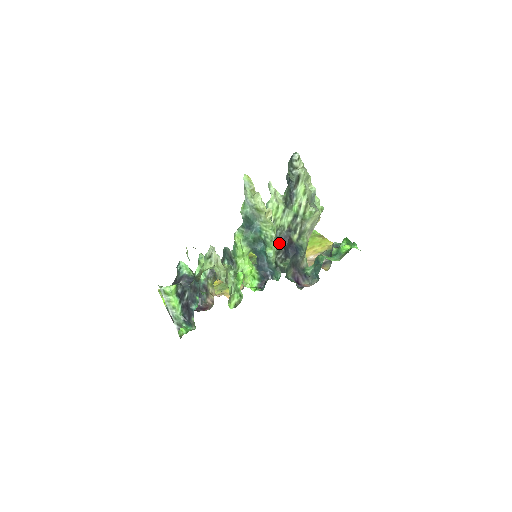
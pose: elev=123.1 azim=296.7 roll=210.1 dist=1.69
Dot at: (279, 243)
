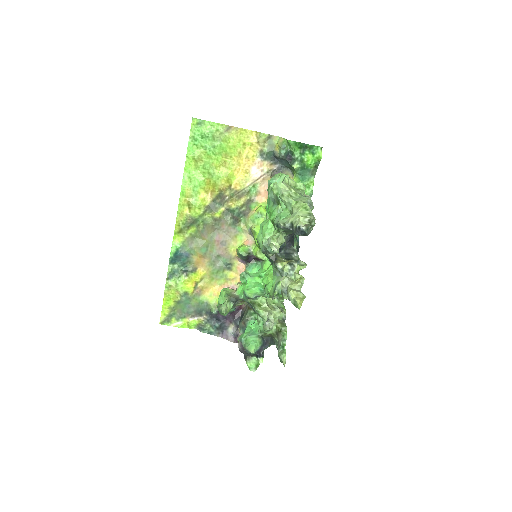
Dot at: (297, 253)
